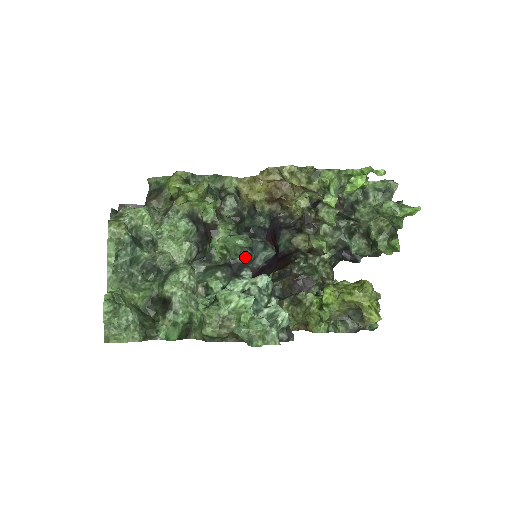
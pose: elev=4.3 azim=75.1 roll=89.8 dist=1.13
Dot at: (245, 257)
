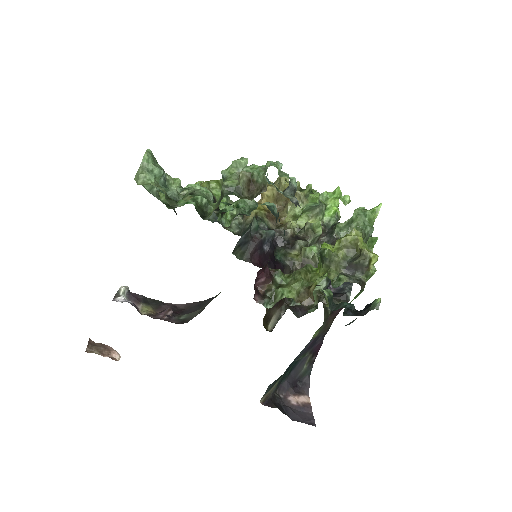
Dot at: occluded
